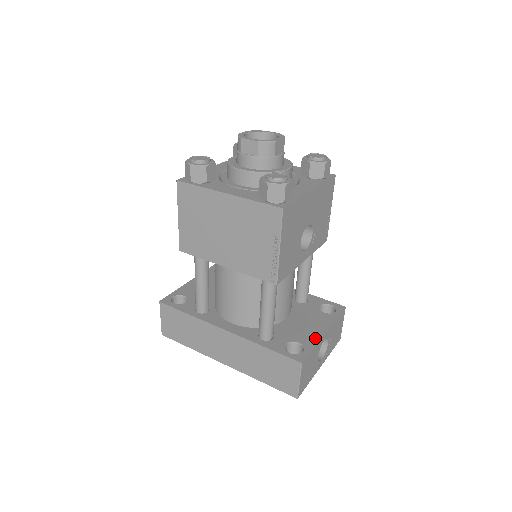
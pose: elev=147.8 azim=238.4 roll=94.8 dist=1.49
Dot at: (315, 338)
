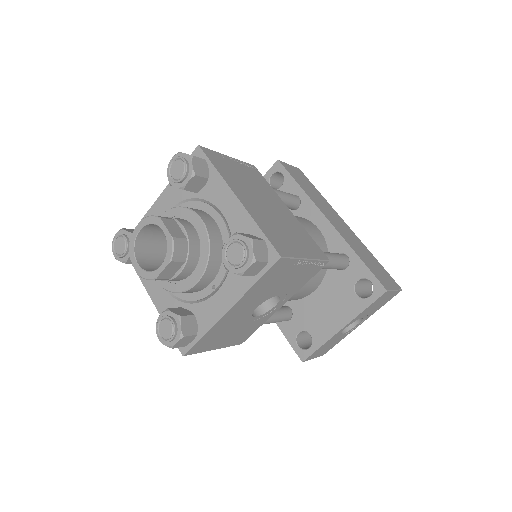
Dot at: (327, 334)
